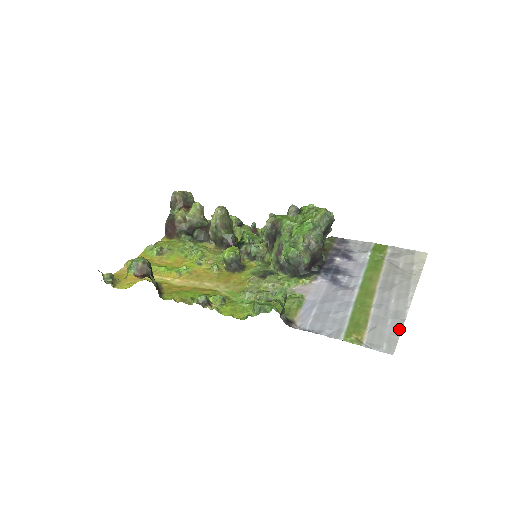
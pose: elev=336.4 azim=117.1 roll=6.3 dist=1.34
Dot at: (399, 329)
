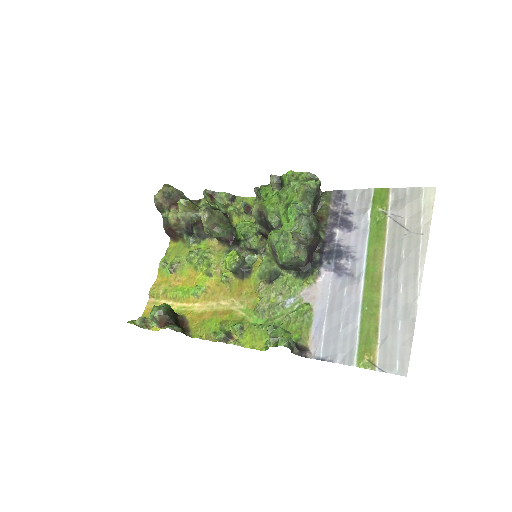
Dot at: (410, 335)
